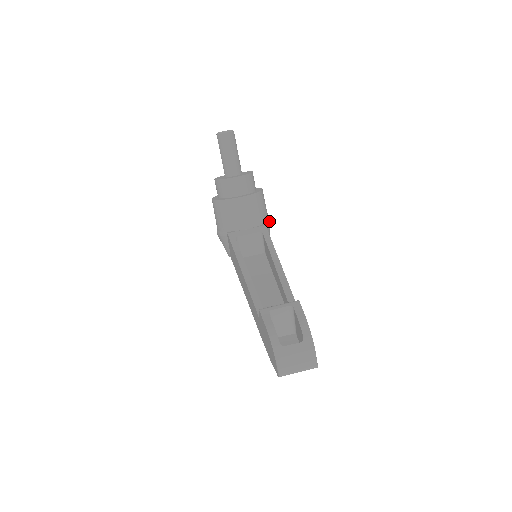
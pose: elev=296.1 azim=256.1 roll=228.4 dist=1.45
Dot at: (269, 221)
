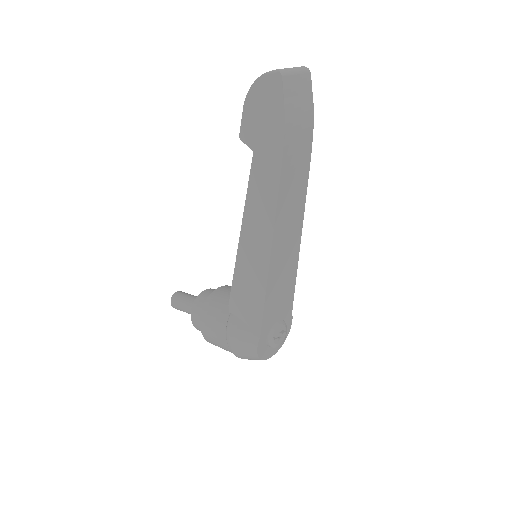
Dot at: occluded
